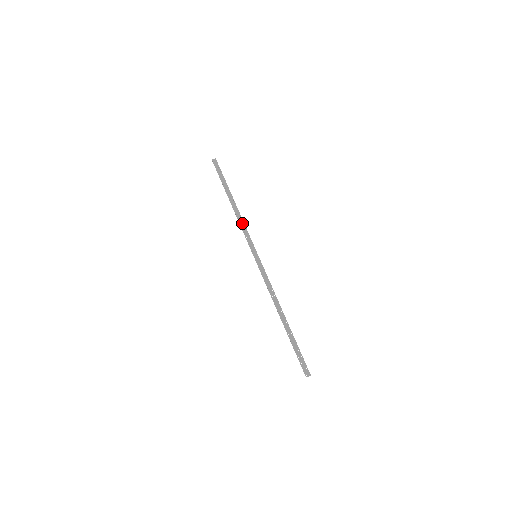
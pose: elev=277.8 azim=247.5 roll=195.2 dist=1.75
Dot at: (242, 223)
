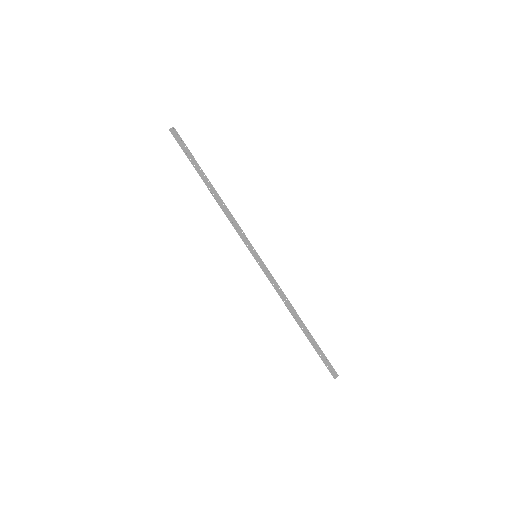
Dot at: (230, 216)
